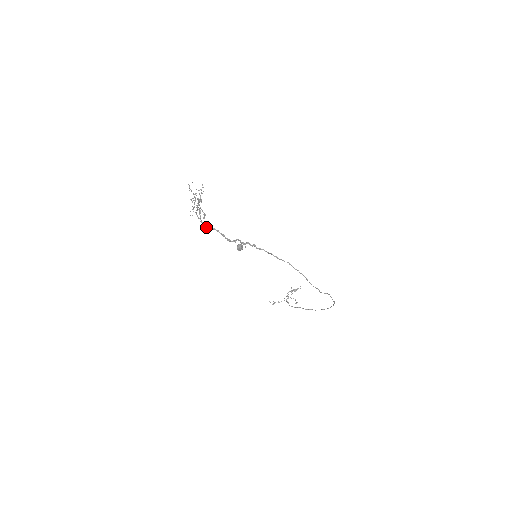
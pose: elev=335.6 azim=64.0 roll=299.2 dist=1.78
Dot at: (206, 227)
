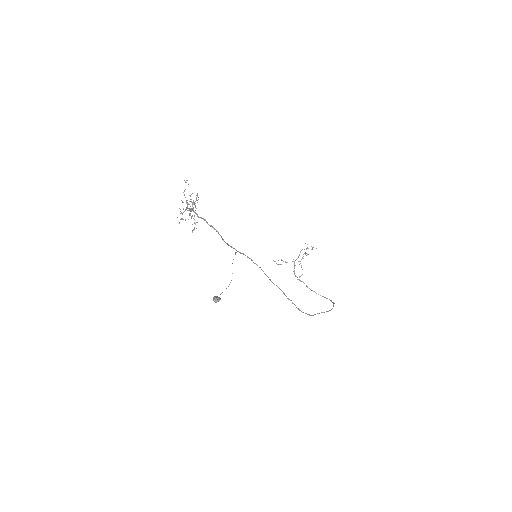
Dot at: (203, 219)
